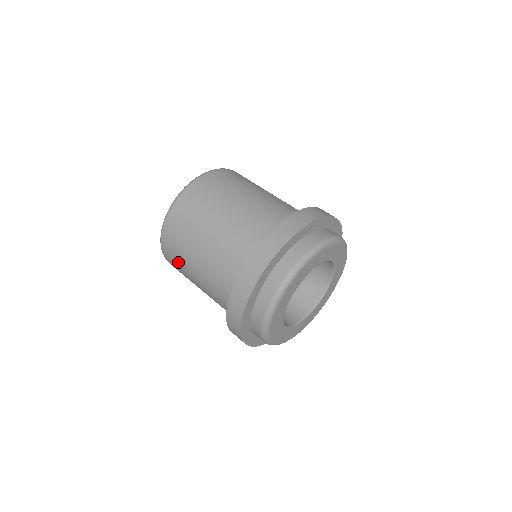
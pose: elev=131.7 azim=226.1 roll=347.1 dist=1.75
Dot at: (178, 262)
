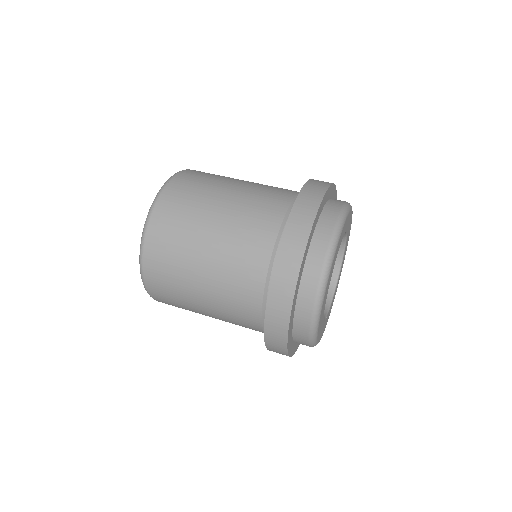
Dot at: occluded
